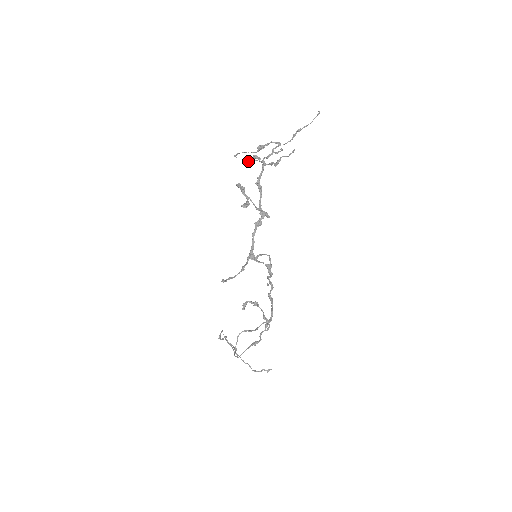
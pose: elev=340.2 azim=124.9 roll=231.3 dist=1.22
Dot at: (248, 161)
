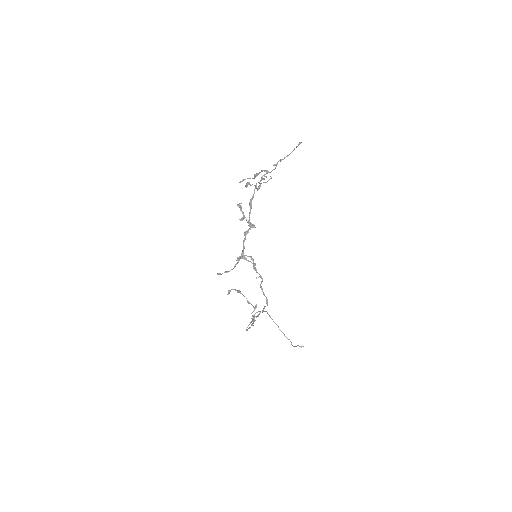
Dot at: (245, 186)
